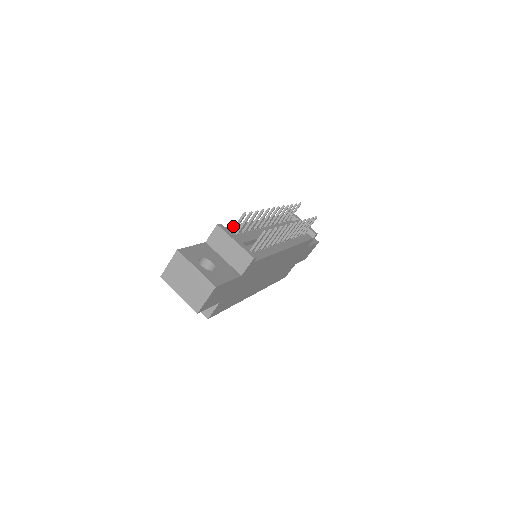
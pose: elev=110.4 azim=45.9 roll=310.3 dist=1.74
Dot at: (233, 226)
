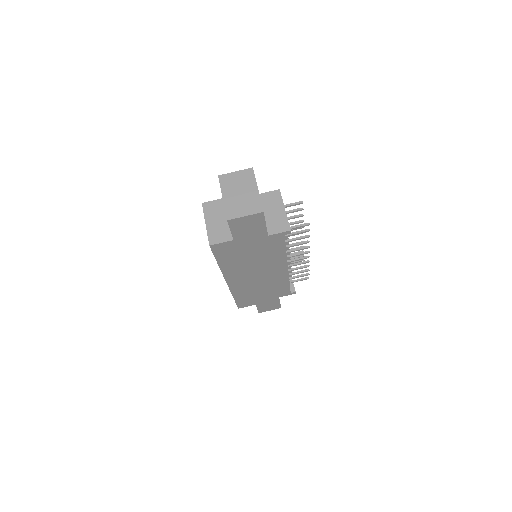
Dot at: occluded
